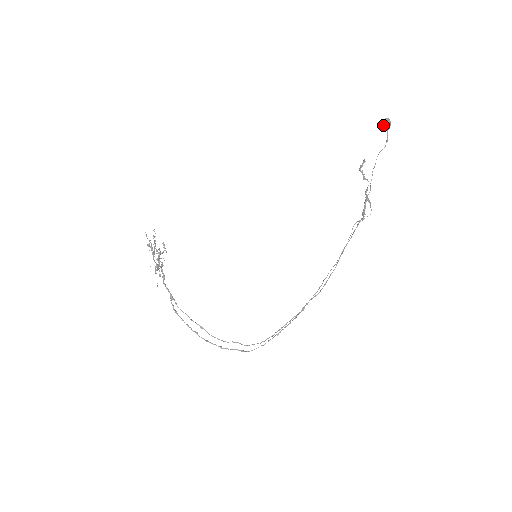
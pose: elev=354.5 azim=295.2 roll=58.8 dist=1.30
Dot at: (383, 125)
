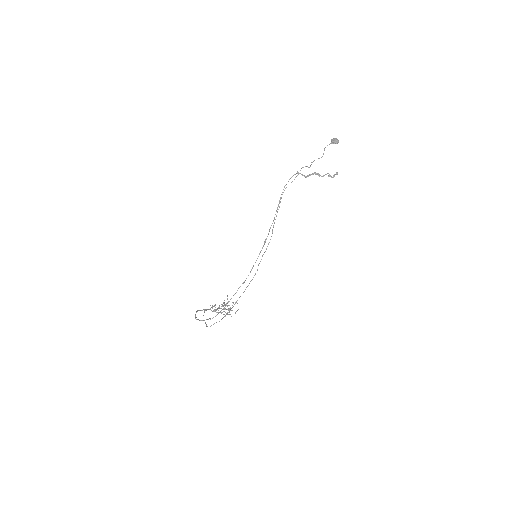
Dot at: occluded
